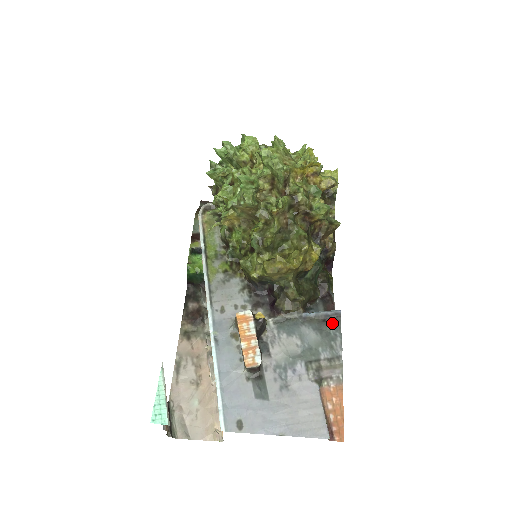
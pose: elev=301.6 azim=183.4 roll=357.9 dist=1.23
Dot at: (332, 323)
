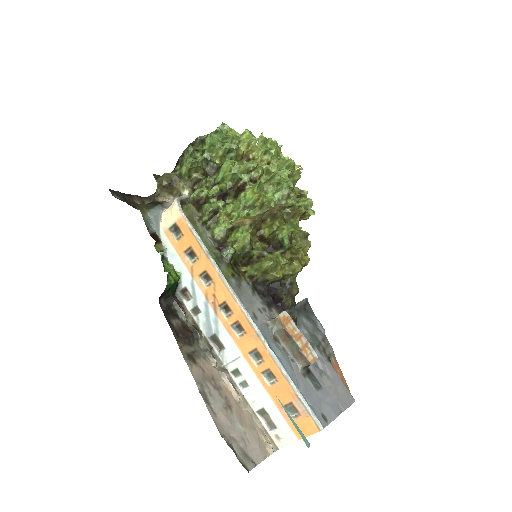
Dot at: (309, 310)
